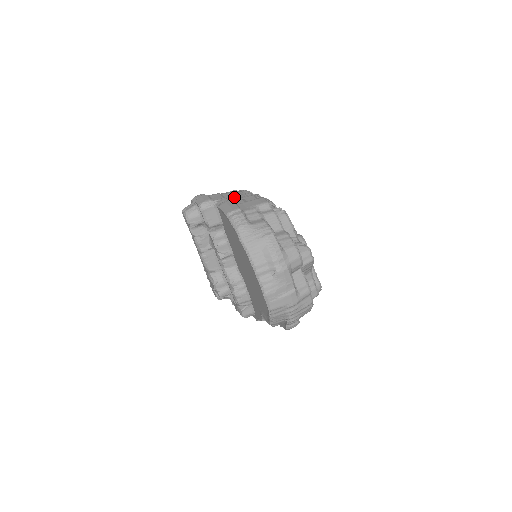
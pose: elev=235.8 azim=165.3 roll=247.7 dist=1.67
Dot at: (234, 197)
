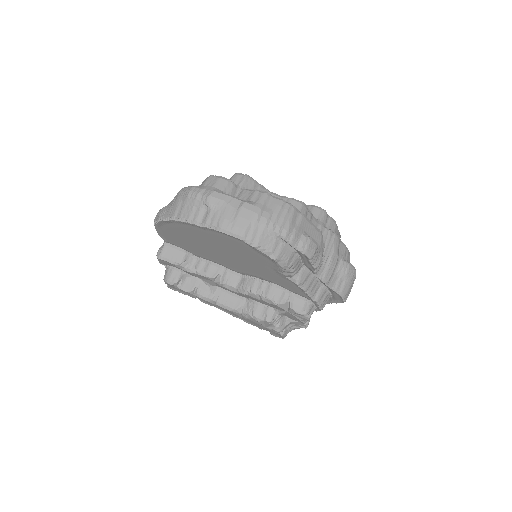
Dot at: occluded
